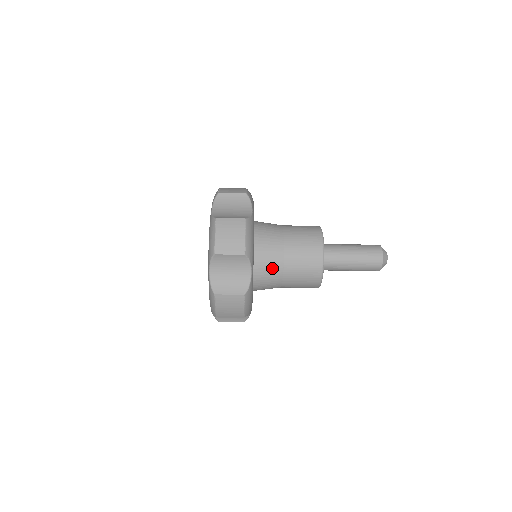
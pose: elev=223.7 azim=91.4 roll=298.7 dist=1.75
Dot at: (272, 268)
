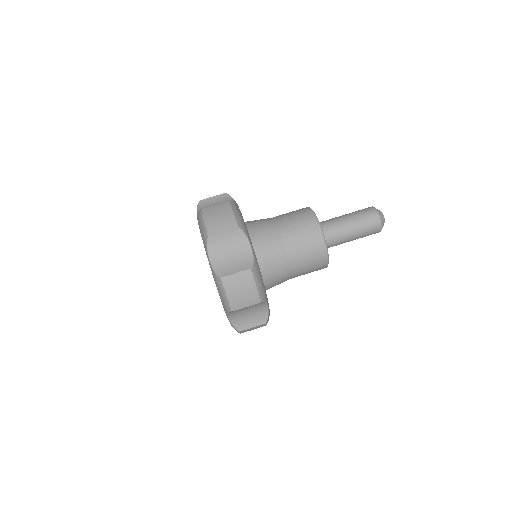
Dot at: (263, 222)
